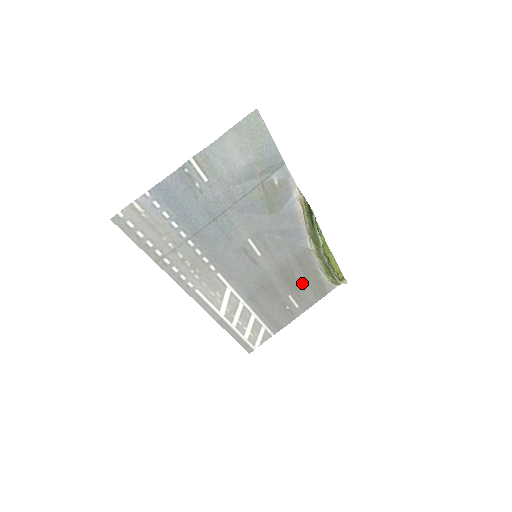
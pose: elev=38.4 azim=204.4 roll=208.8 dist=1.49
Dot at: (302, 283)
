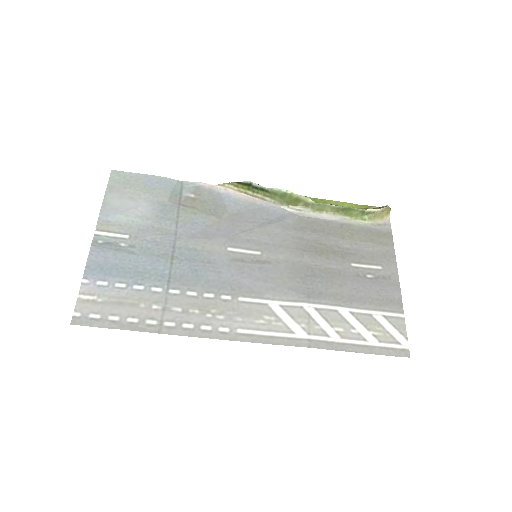
Dot at: (346, 245)
